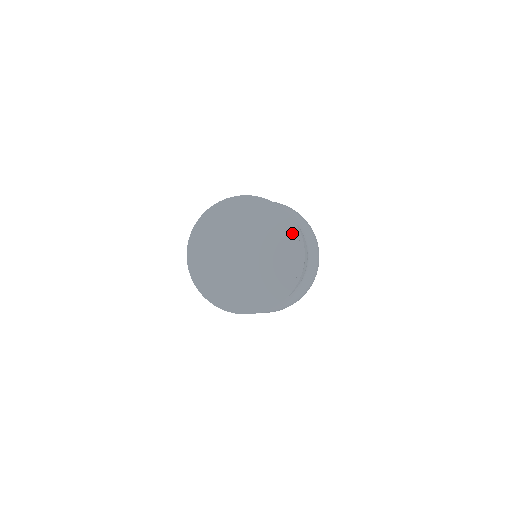
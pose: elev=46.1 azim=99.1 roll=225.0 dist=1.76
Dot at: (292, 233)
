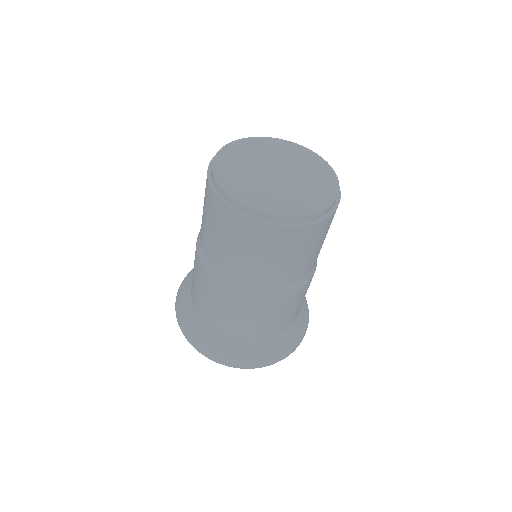
Dot at: (329, 169)
